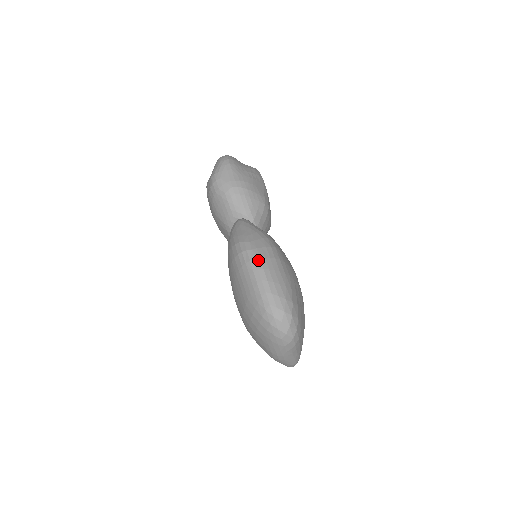
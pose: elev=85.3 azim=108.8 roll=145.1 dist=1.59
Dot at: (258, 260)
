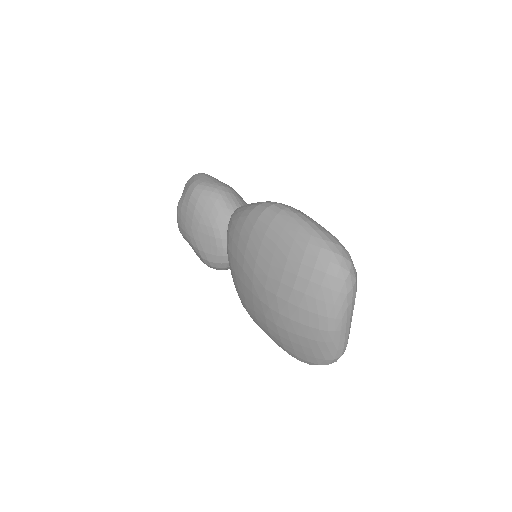
Dot at: (291, 208)
